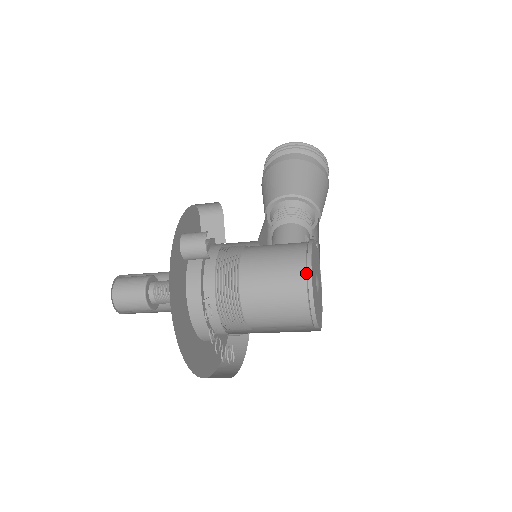
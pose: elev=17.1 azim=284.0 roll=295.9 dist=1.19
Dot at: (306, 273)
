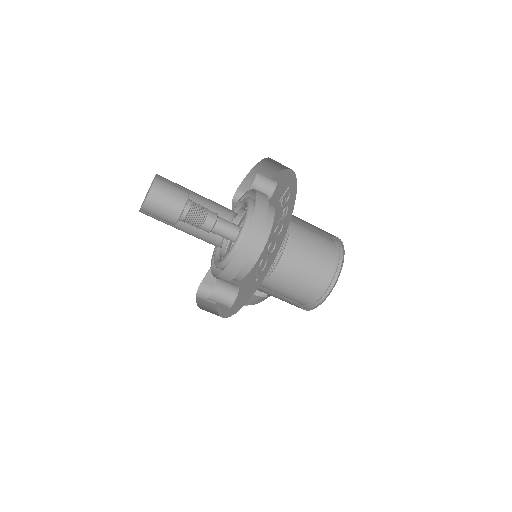
Dot at: (333, 240)
